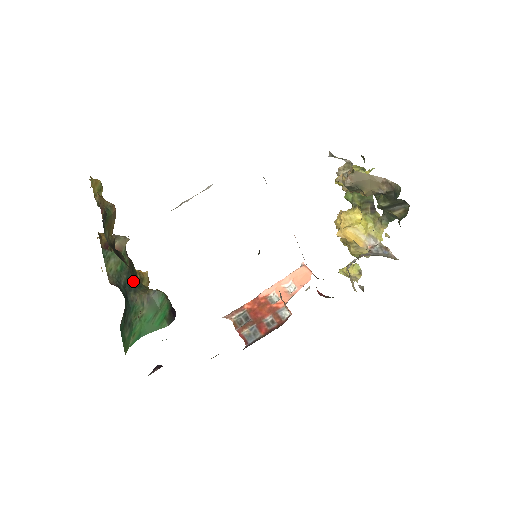
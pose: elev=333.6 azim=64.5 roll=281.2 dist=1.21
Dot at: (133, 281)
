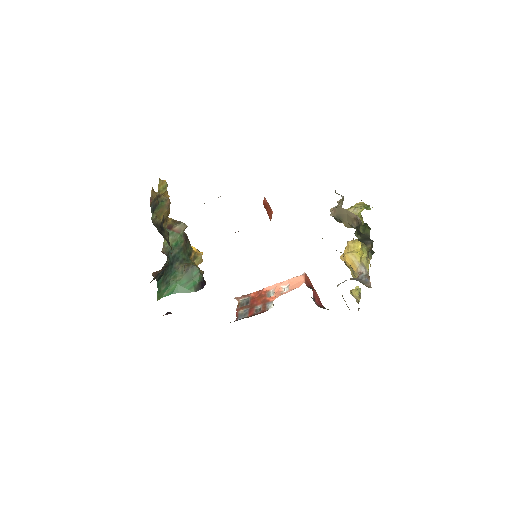
Dot at: (183, 255)
